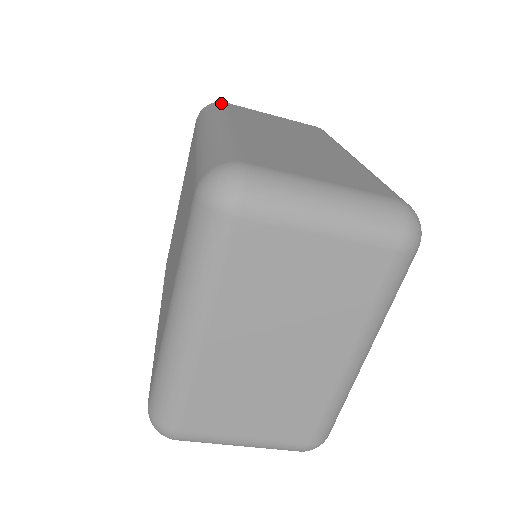
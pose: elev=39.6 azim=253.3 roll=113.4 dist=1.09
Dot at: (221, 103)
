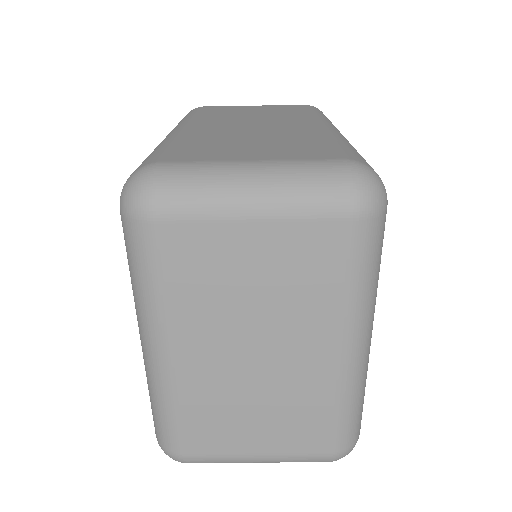
Dot at: (197, 108)
